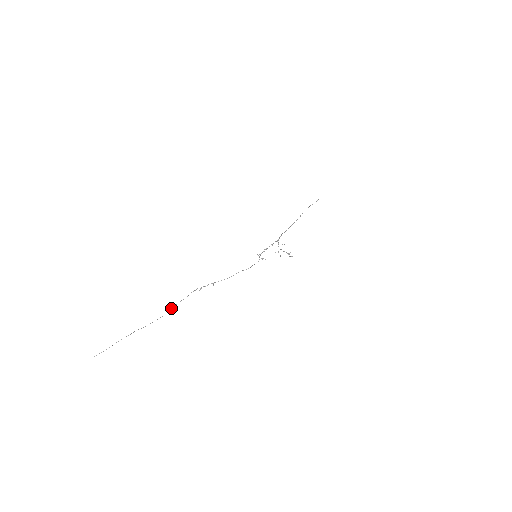
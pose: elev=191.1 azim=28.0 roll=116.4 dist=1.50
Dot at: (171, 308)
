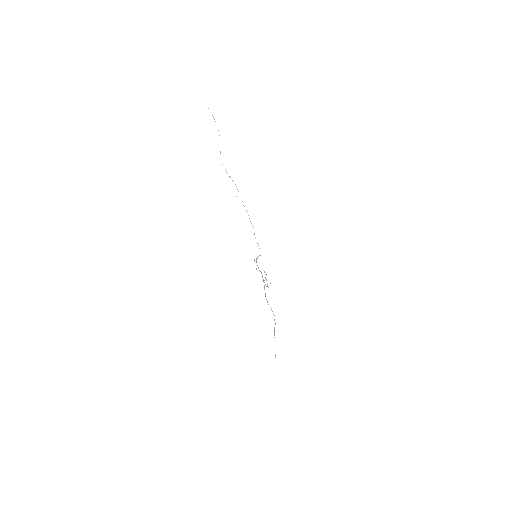
Dot at: (226, 171)
